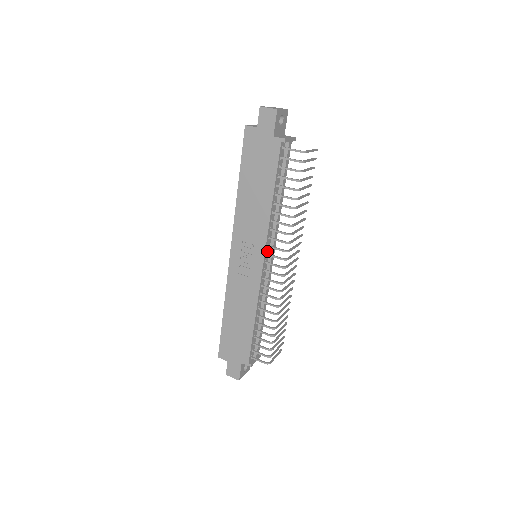
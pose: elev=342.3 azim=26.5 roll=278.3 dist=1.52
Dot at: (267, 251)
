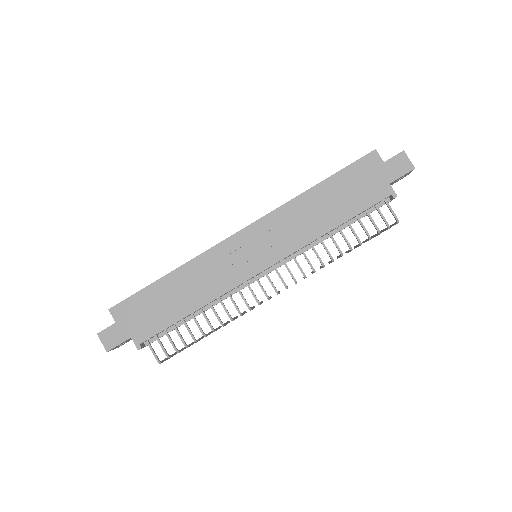
Dot at: (276, 263)
